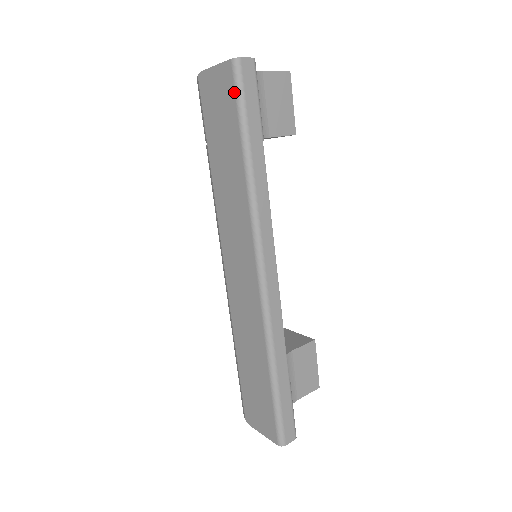
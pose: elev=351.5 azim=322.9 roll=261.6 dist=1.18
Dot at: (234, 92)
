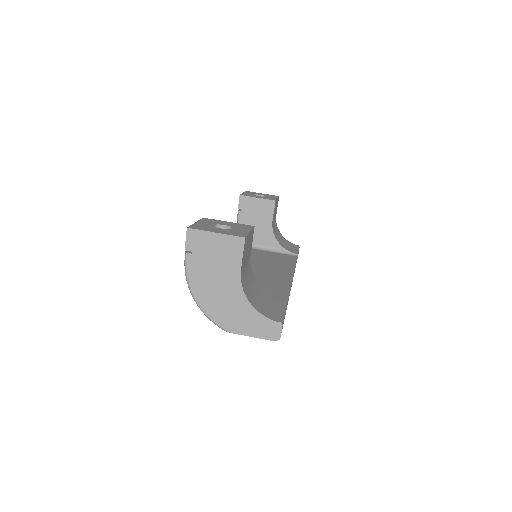
Dot at: occluded
